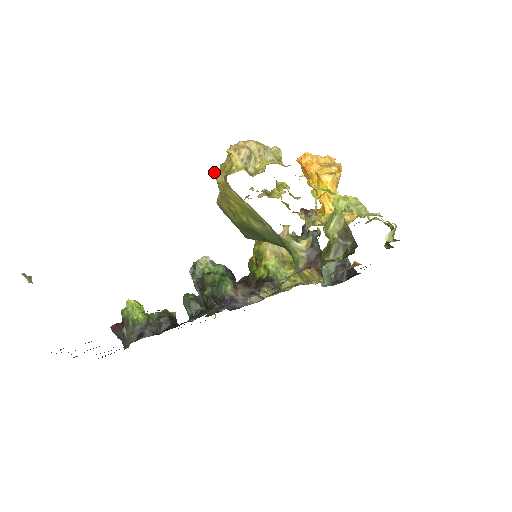
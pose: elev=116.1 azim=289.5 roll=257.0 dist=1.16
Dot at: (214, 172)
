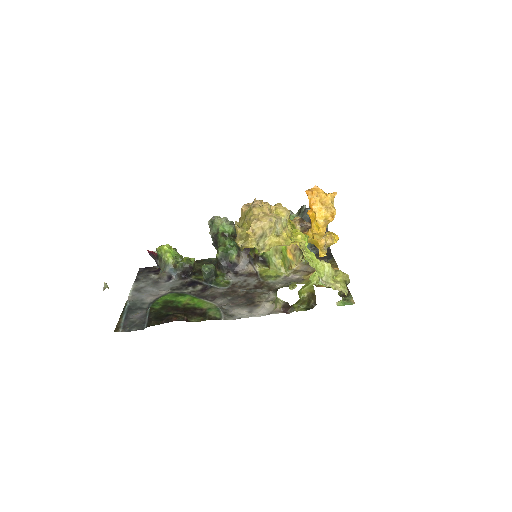
Dot at: occluded
